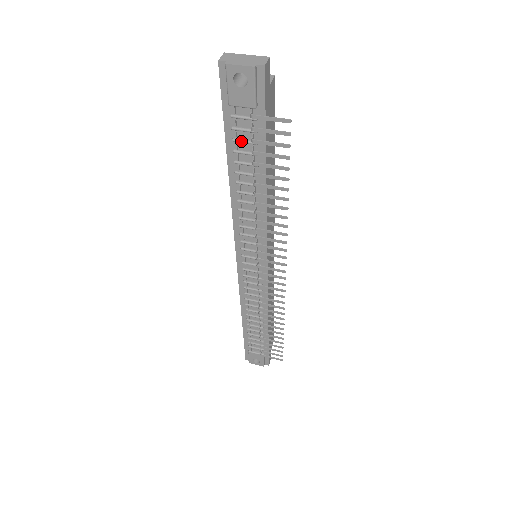
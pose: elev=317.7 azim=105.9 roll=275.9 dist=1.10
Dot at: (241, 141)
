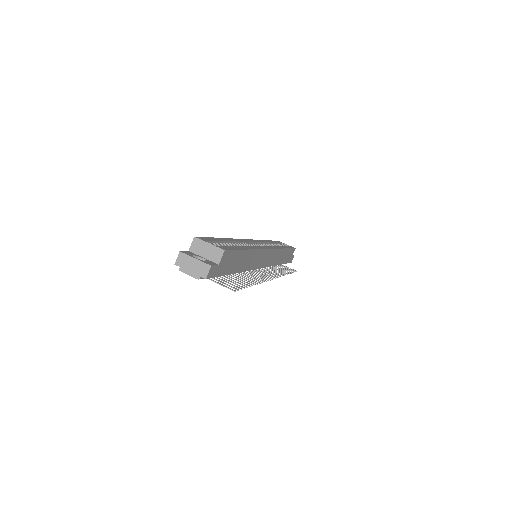
Dot at: occluded
